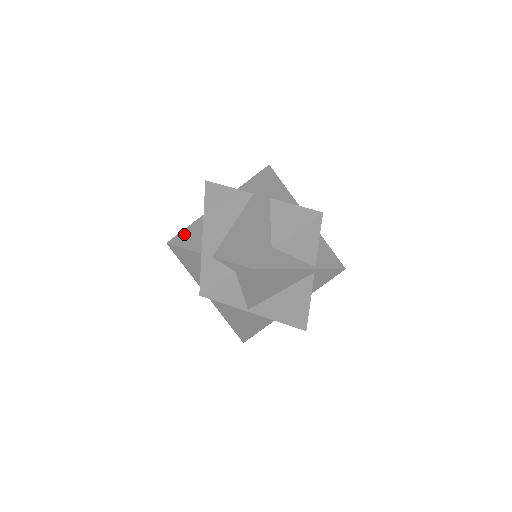
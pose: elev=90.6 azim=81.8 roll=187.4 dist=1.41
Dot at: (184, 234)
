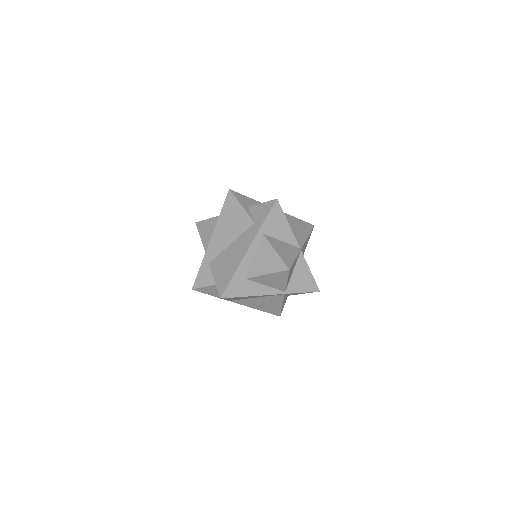
Dot at: (206, 224)
